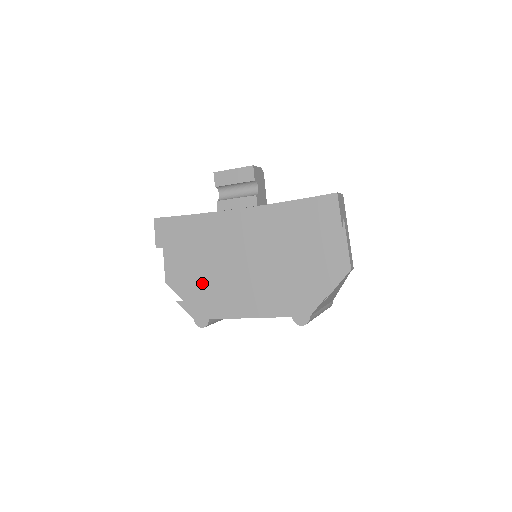
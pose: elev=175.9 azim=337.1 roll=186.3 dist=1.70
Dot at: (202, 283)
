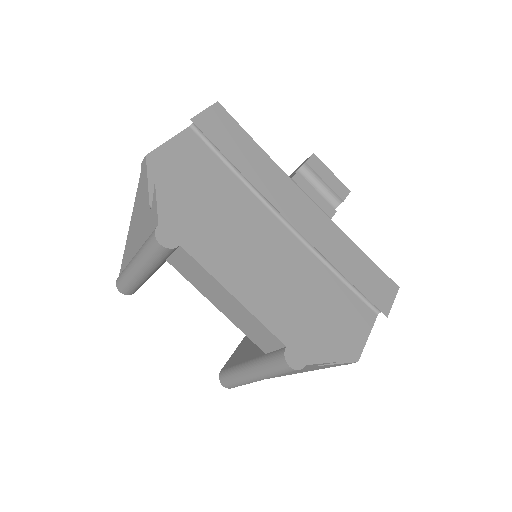
Dot at: (194, 208)
